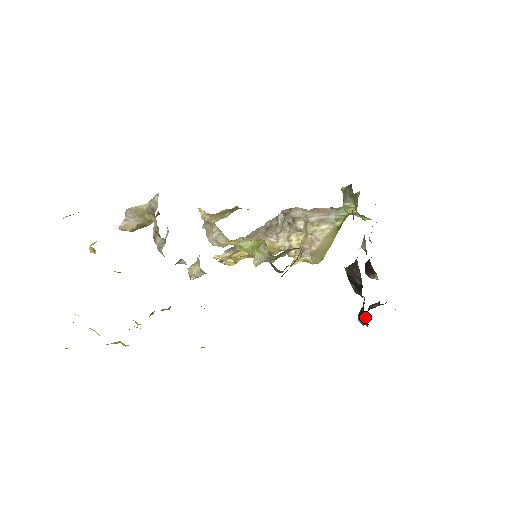
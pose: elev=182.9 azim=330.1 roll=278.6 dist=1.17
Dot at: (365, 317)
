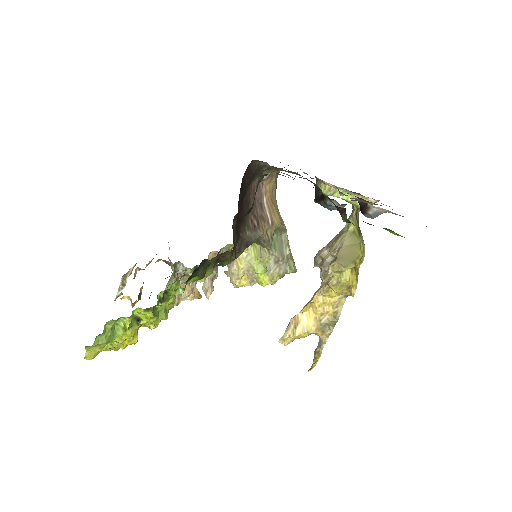
Dot at: (321, 193)
